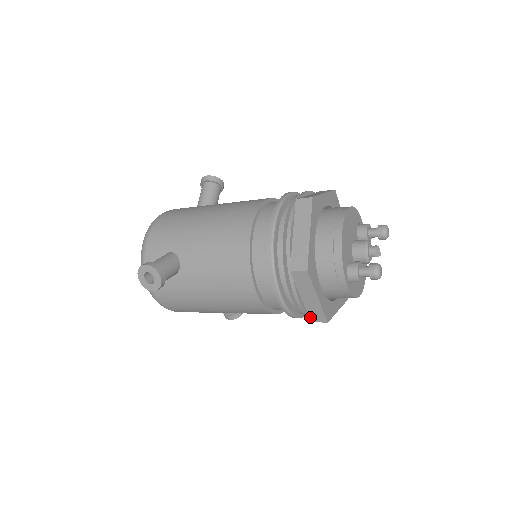
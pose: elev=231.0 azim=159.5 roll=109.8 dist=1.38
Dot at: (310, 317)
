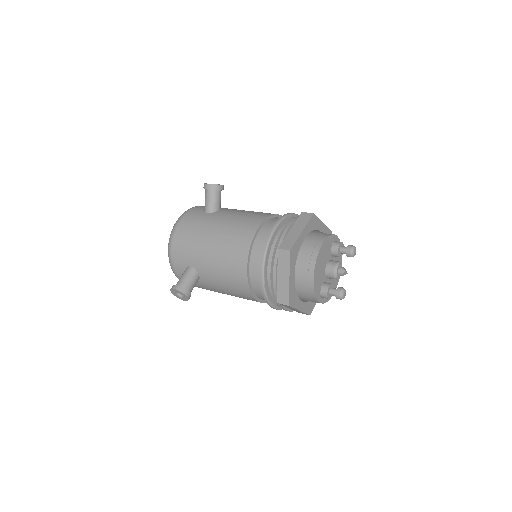
Dot at: occluded
